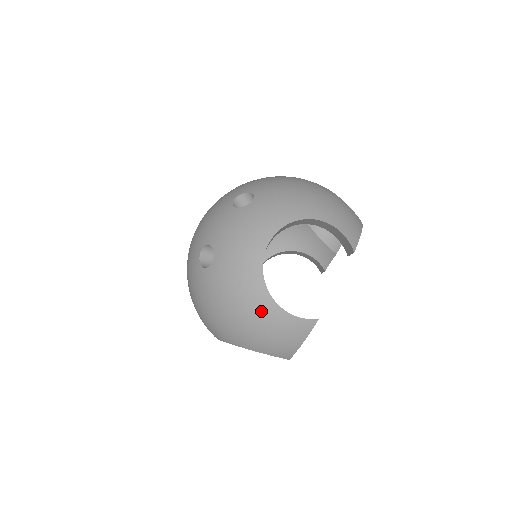
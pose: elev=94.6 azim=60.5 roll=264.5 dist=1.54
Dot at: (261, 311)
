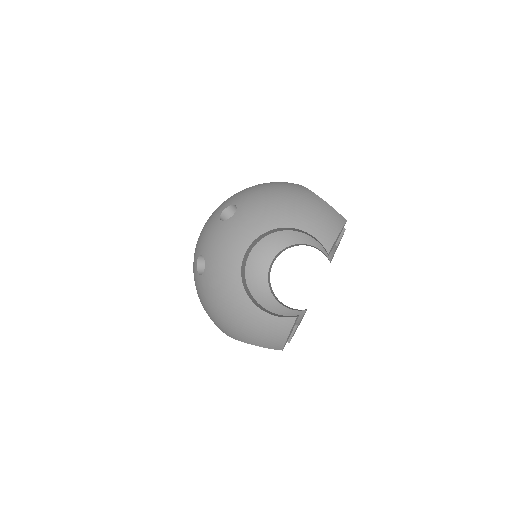
Dot at: (245, 312)
